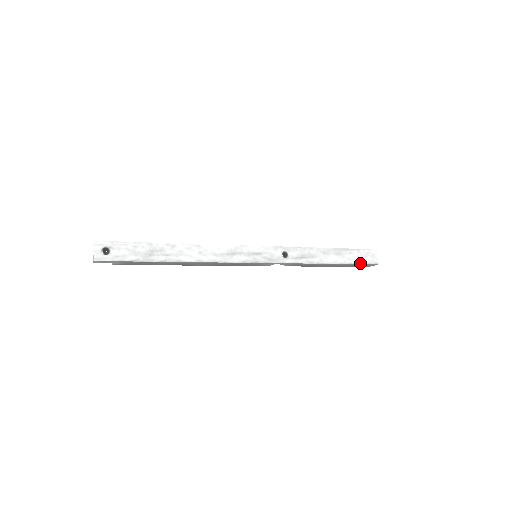
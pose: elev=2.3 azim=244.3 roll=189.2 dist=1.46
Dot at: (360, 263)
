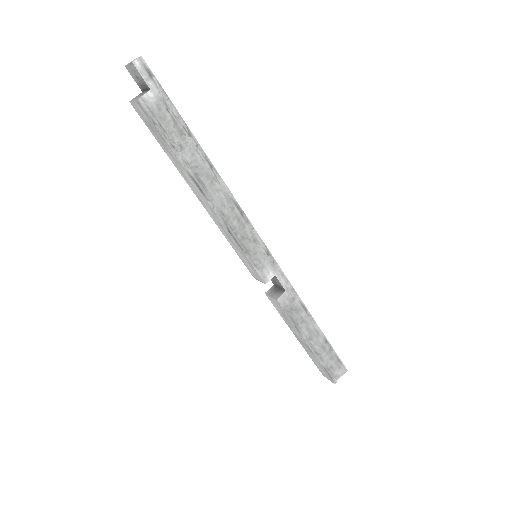
Dot at: (335, 352)
